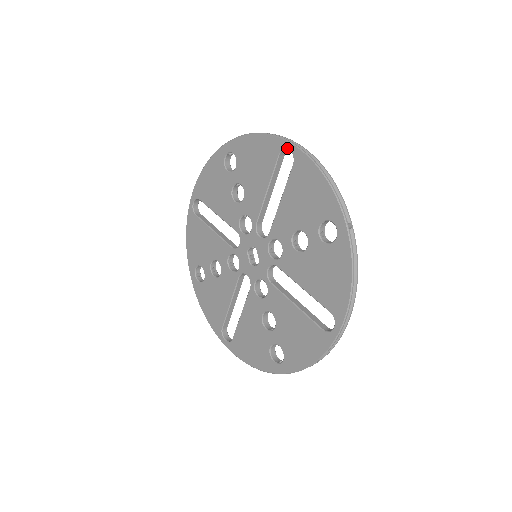
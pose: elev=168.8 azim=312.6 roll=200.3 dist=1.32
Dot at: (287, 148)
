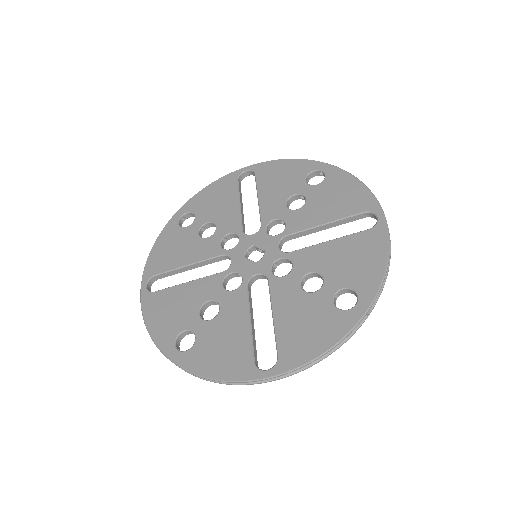
Dot at: (243, 171)
